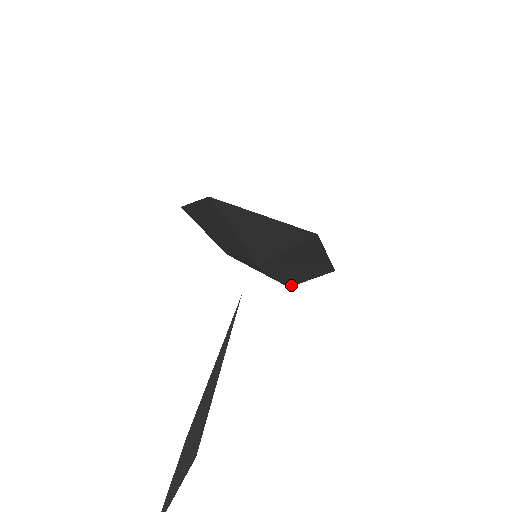
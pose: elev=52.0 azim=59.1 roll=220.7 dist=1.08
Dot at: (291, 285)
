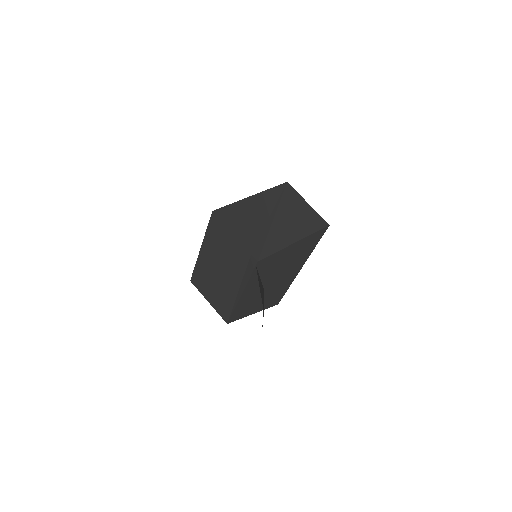
Dot at: (233, 320)
